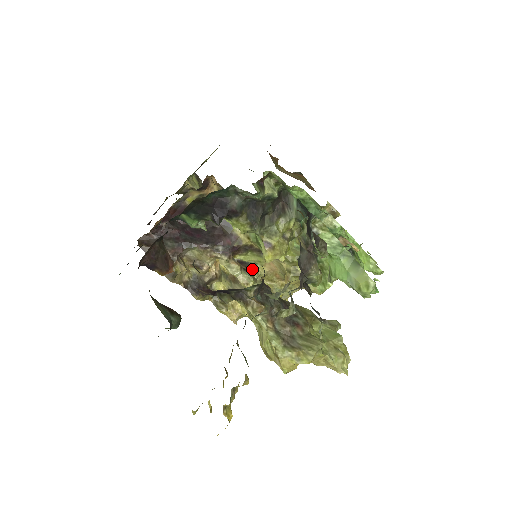
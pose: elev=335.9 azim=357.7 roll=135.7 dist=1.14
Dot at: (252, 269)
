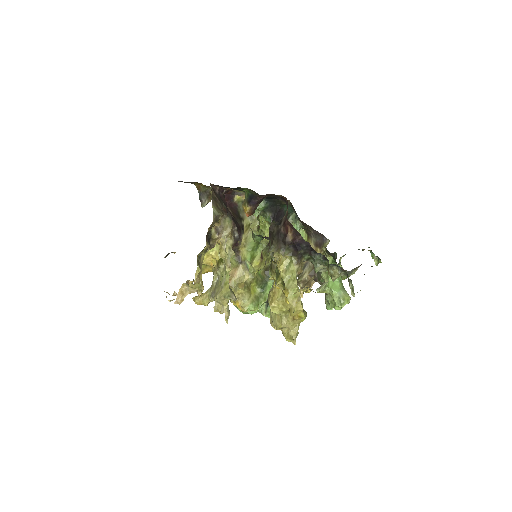
Dot at: occluded
